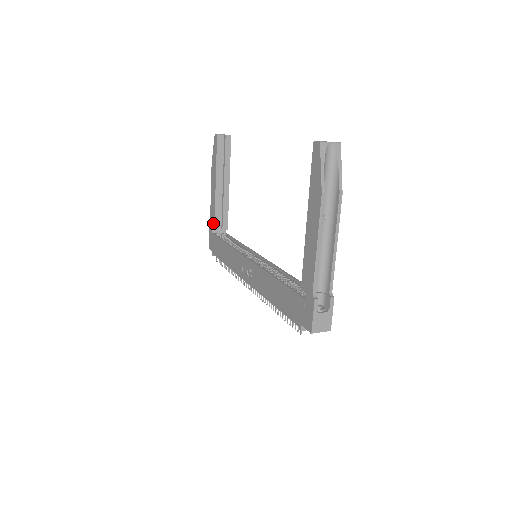
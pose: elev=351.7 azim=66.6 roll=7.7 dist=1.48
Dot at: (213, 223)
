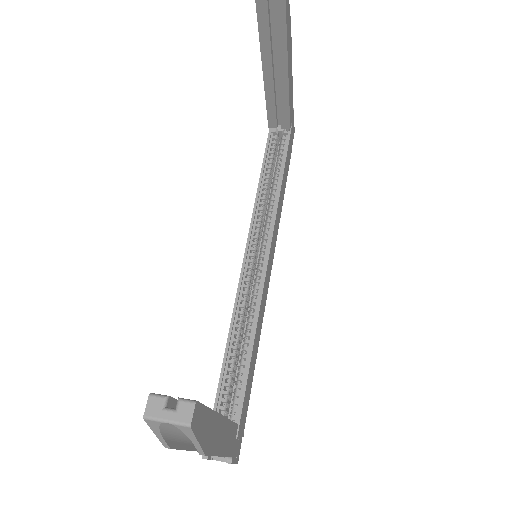
Dot at: (268, 116)
